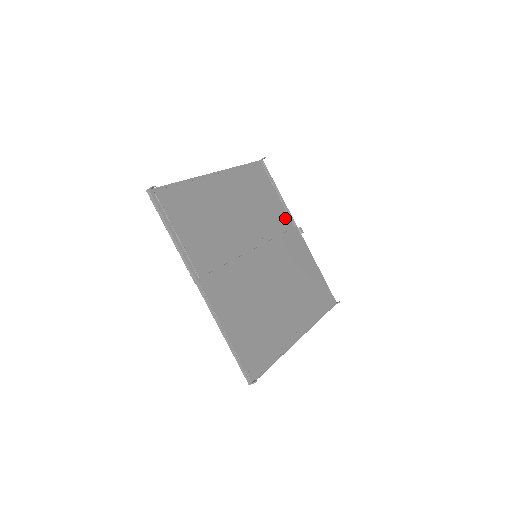
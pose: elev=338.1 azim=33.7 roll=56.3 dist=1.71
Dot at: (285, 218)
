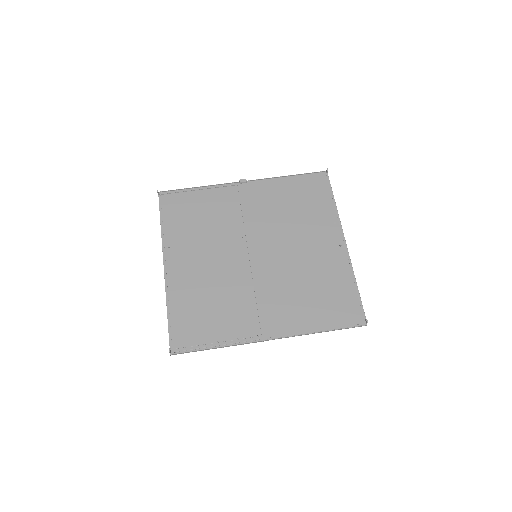
Dot at: (225, 194)
